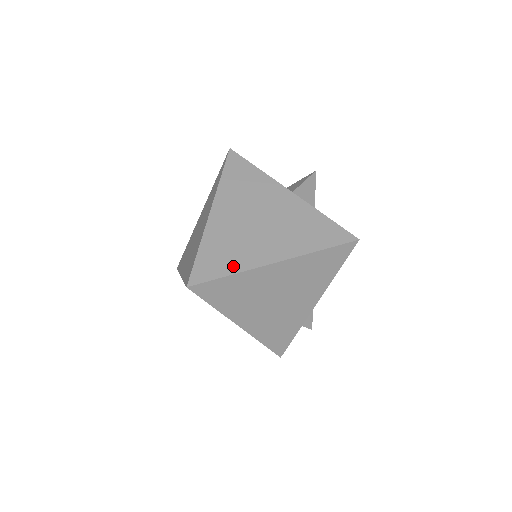
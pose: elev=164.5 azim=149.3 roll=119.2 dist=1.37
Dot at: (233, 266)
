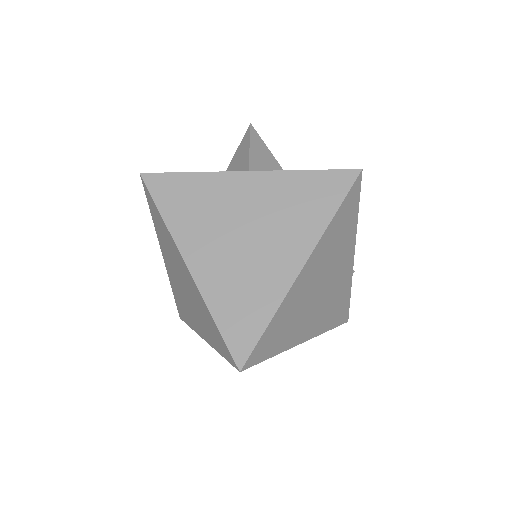
Dot at: (265, 308)
